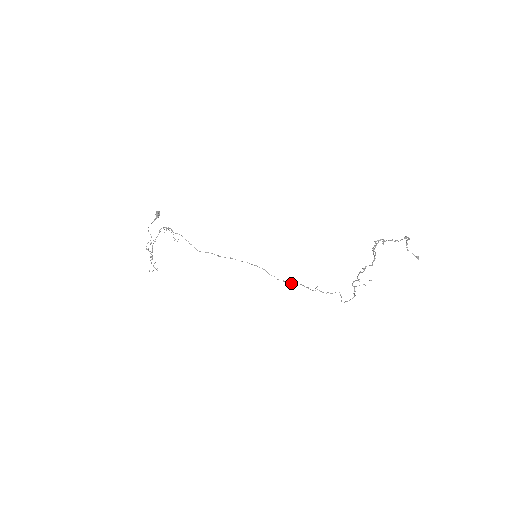
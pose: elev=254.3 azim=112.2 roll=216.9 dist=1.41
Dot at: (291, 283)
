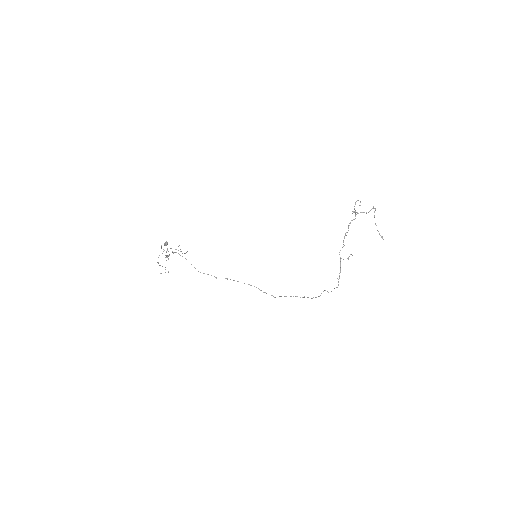
Dot at: (281, 296)
